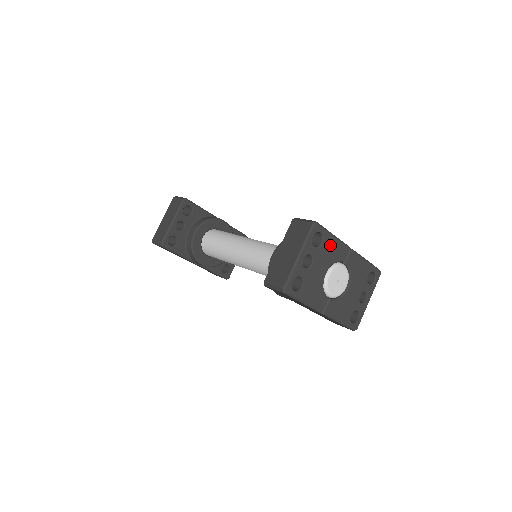
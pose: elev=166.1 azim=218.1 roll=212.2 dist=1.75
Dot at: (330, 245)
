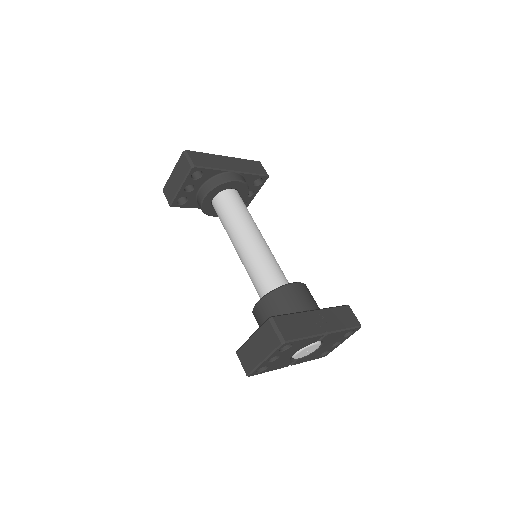
Dot at: (300, 343)
